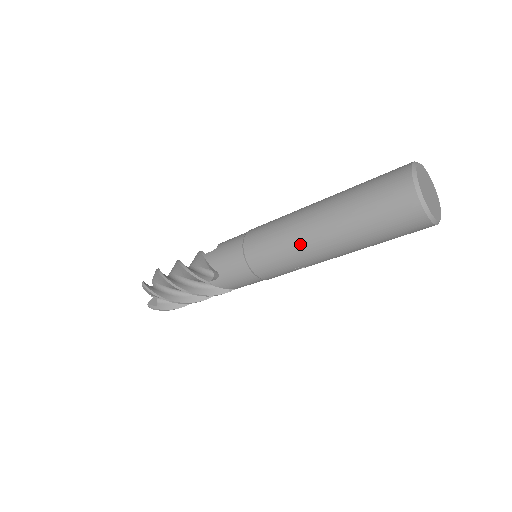
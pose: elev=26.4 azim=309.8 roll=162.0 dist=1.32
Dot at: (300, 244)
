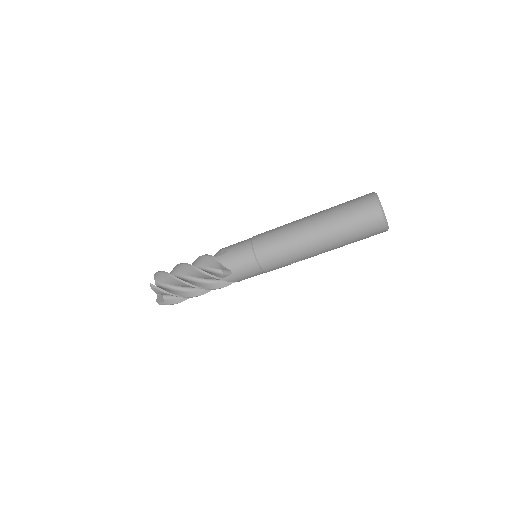
Dot at: (302, 247)
